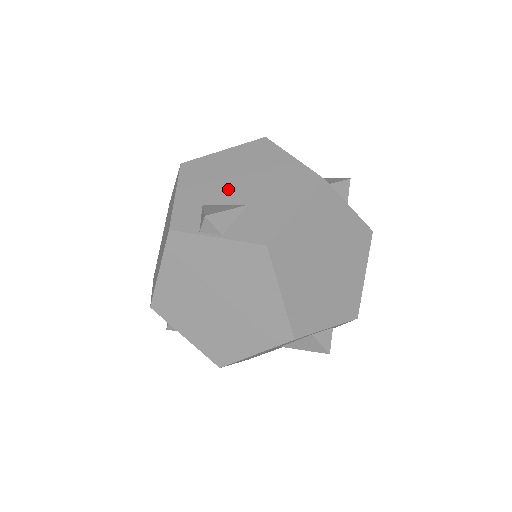
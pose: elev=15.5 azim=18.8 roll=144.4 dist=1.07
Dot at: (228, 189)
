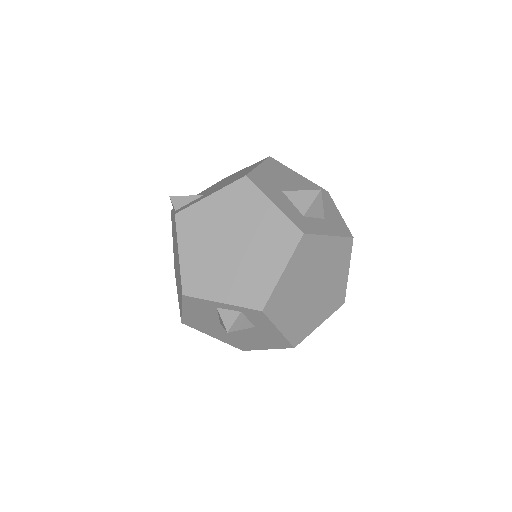
Dot at: occluded
